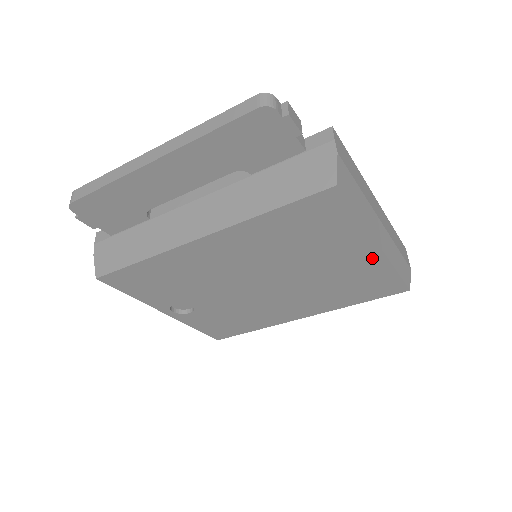
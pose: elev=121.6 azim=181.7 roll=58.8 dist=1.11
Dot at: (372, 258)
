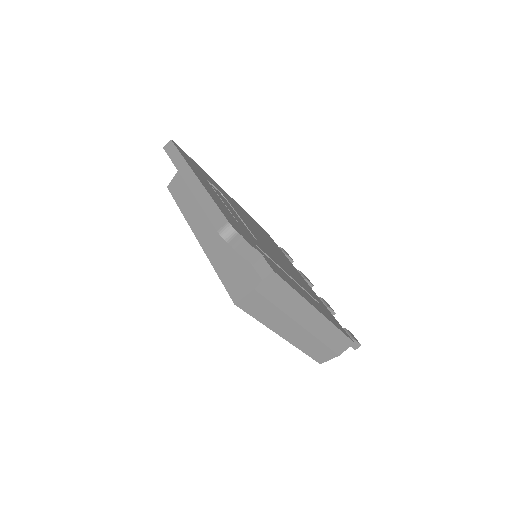
Dot at: occluded
